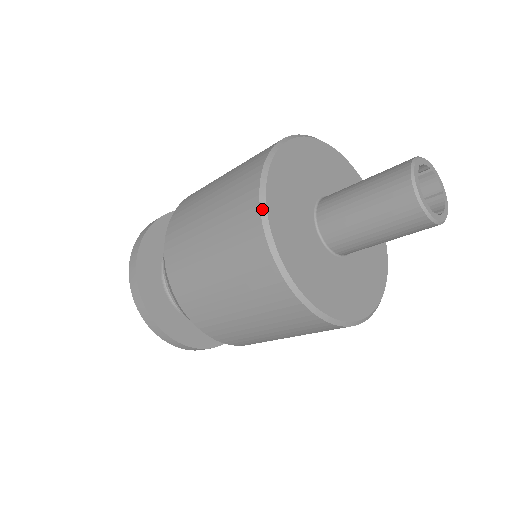
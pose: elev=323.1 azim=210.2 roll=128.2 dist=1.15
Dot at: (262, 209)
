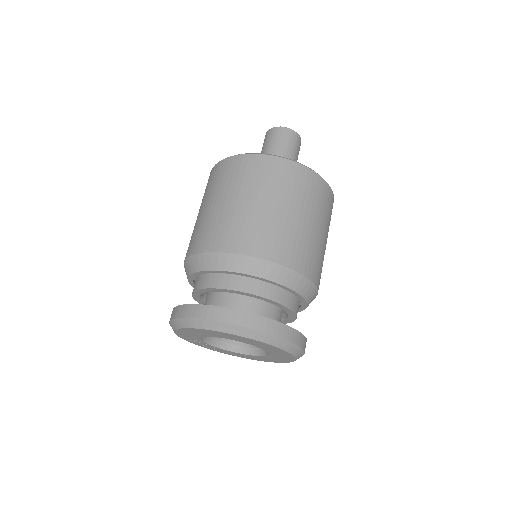
Dot at: (253, 153)
